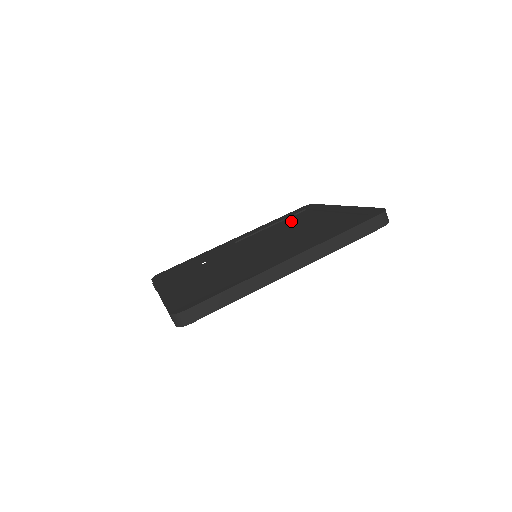
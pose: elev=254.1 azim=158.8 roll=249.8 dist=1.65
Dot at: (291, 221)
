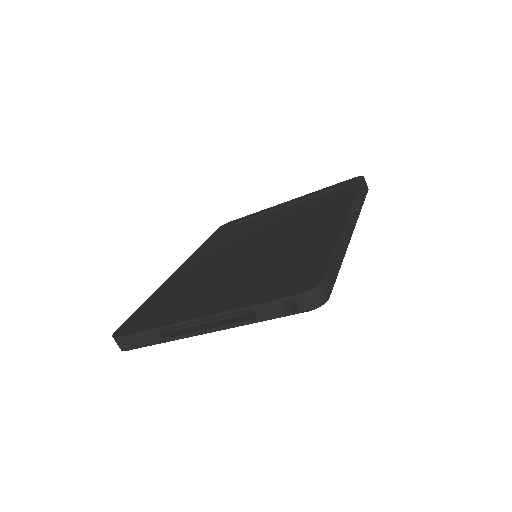
Dot at: (237, 232)
